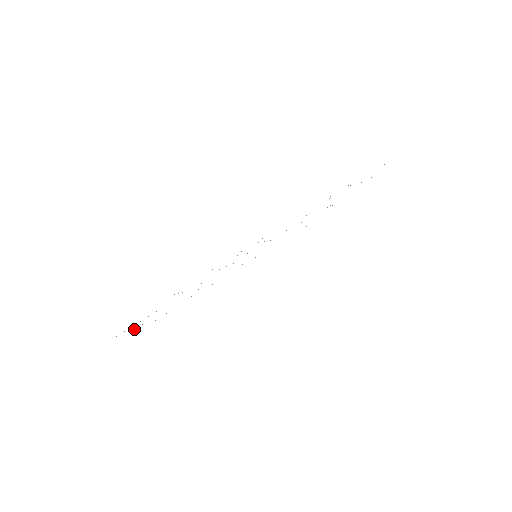
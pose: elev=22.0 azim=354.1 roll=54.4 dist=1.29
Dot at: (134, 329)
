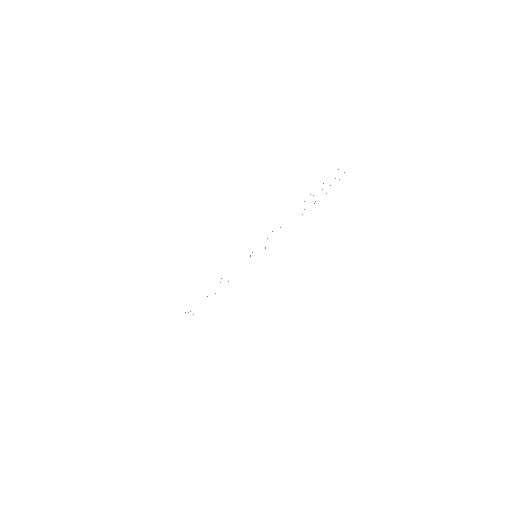
Dot at: occluded
